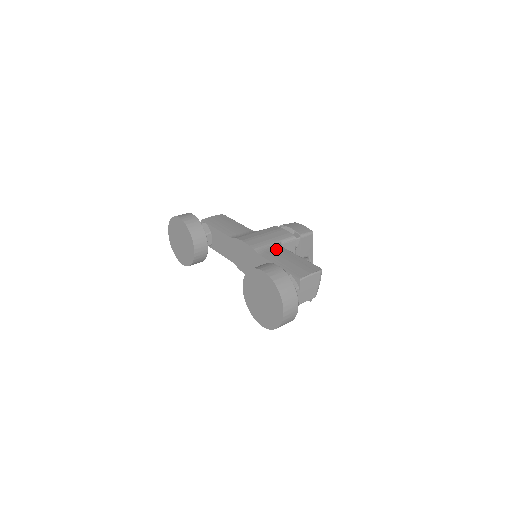
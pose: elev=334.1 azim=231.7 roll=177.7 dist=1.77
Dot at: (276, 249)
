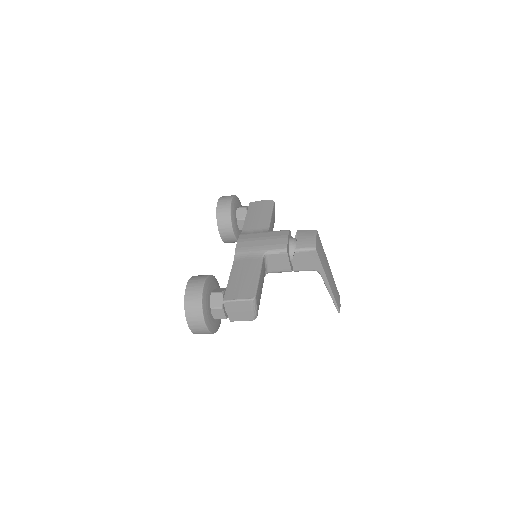
Dot at: (252, 259)
